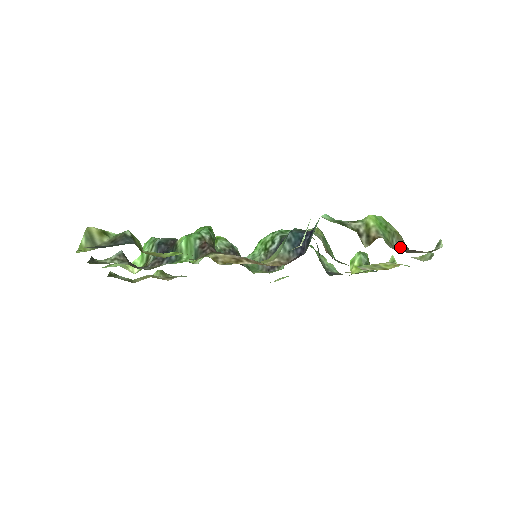
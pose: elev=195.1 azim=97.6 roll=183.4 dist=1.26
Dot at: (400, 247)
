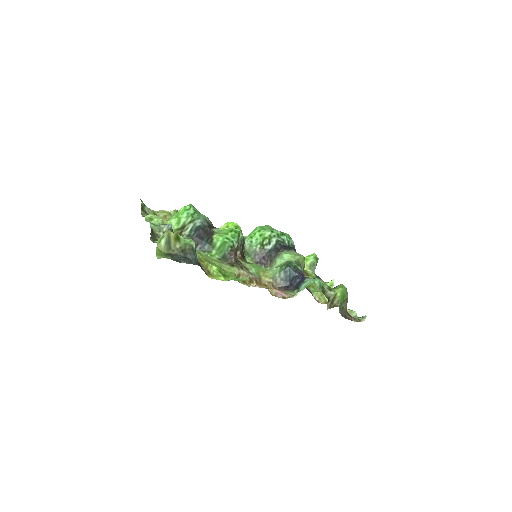
Dot at: (344, 308)
